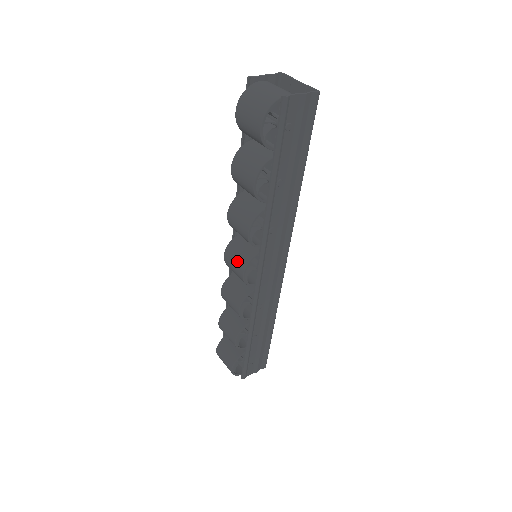
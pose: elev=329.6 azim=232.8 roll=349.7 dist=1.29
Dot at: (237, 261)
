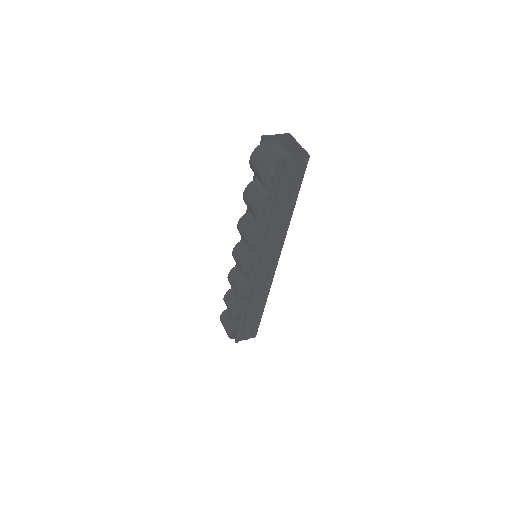
Dot at: (240, 258)
